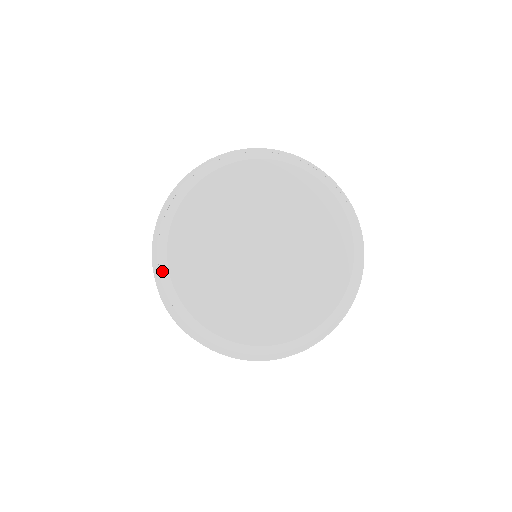
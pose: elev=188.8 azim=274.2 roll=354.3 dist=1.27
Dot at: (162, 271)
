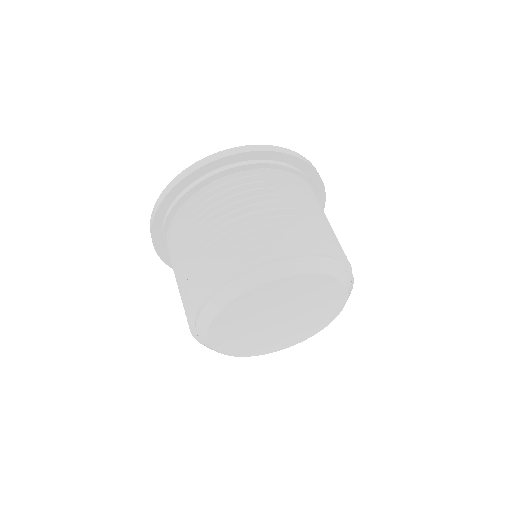
Dot at: (201, 339)
